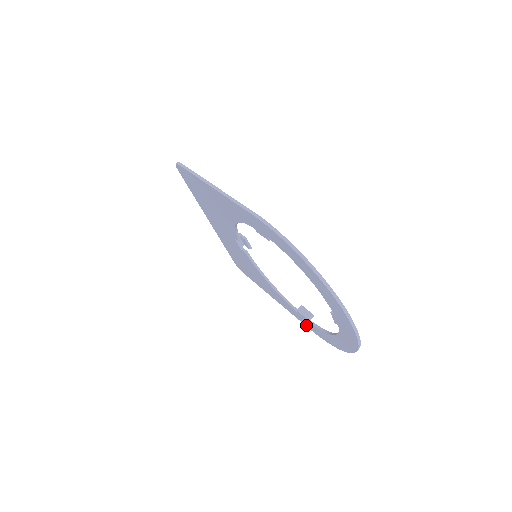
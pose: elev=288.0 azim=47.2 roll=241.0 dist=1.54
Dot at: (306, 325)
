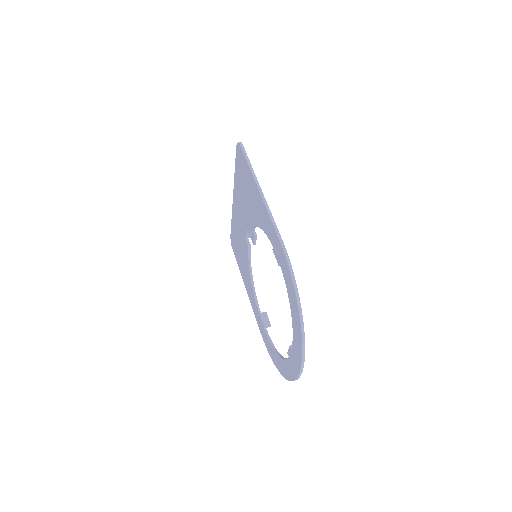
Dot at: (259, 327)
